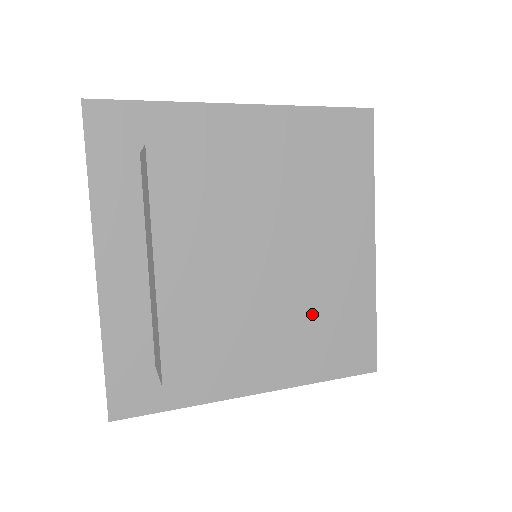
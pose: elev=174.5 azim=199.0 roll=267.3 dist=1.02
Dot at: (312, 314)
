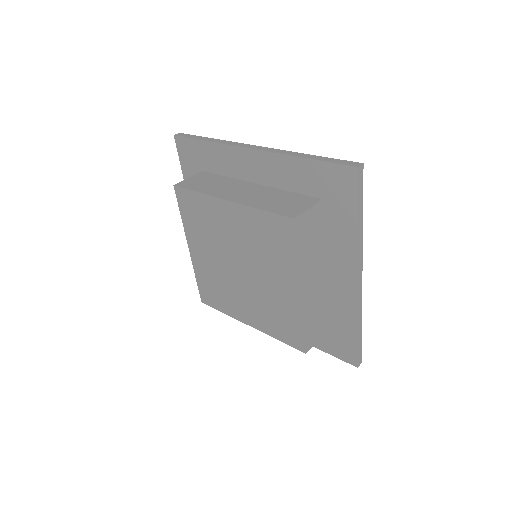
Dot at: (267, 311)
